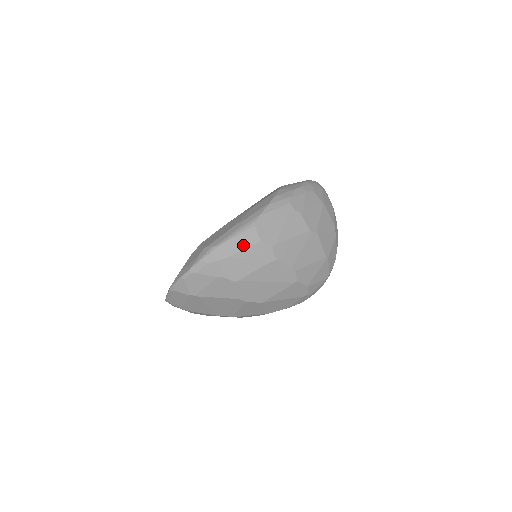
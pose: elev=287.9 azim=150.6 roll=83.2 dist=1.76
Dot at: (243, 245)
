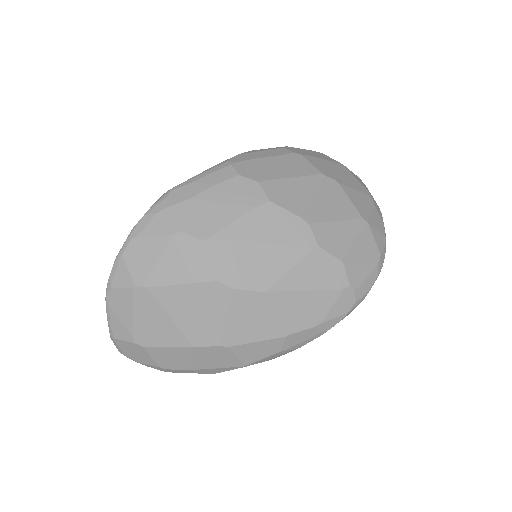
Dot at: (211, 182)
